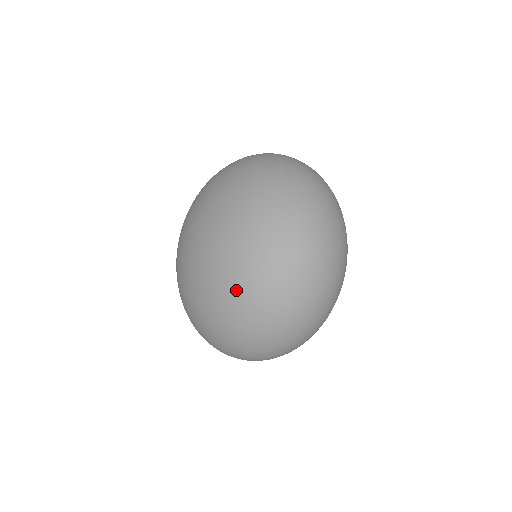
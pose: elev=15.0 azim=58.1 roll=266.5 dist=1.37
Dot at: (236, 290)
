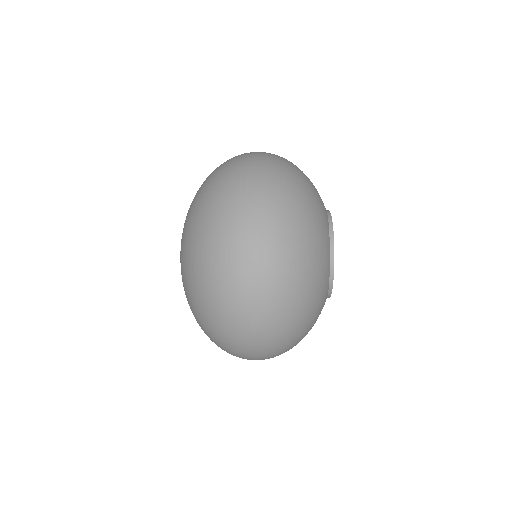
Dot at: occluded
